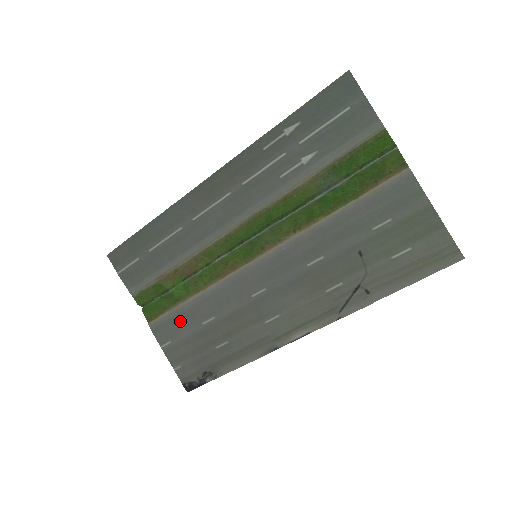
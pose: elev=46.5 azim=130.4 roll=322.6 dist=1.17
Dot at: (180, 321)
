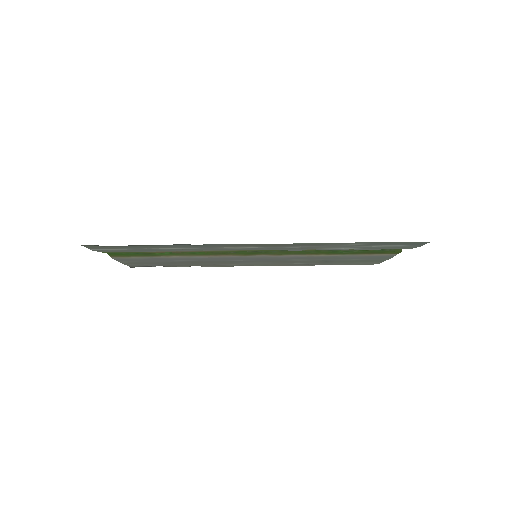
Dot at: occluded
